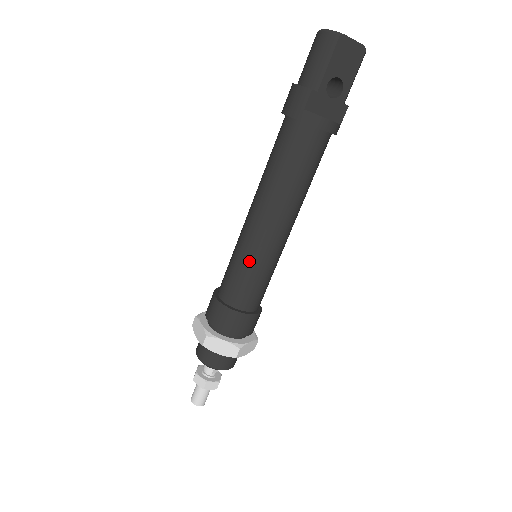
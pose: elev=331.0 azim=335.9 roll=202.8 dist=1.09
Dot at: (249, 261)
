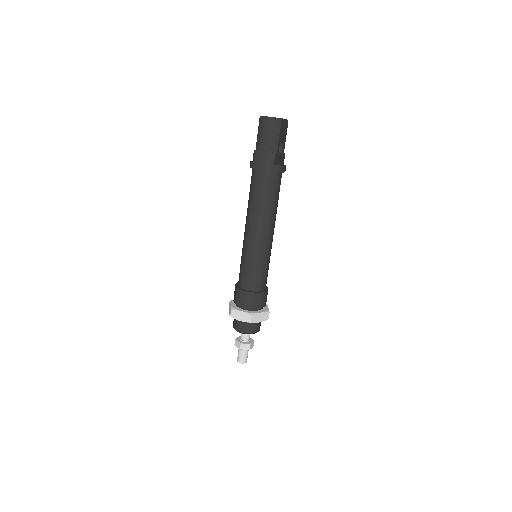
Dot at: (262, 260)
